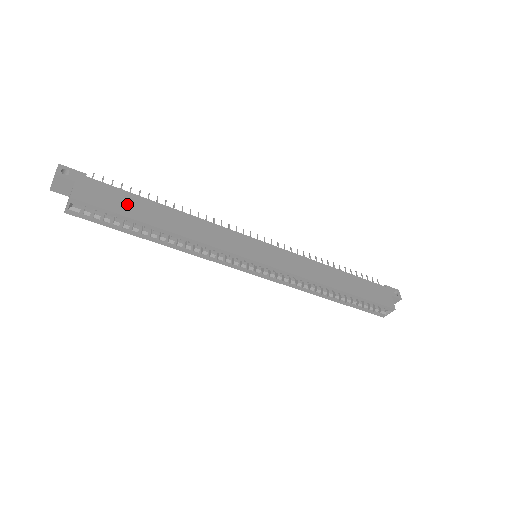
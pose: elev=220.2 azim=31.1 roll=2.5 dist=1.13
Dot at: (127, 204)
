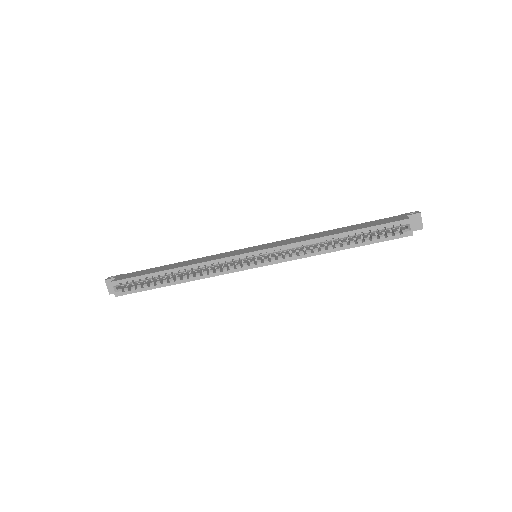
Dot at: (148, 271)
